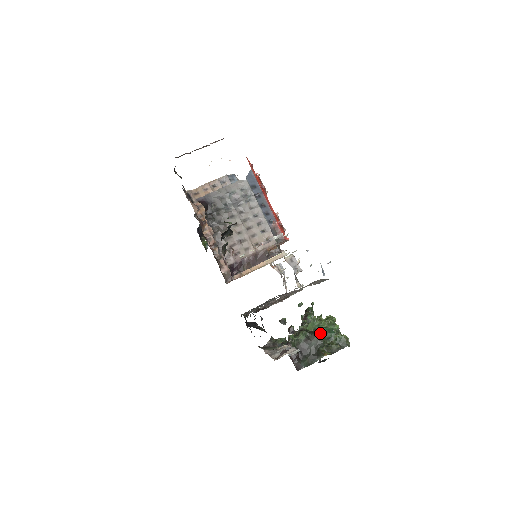
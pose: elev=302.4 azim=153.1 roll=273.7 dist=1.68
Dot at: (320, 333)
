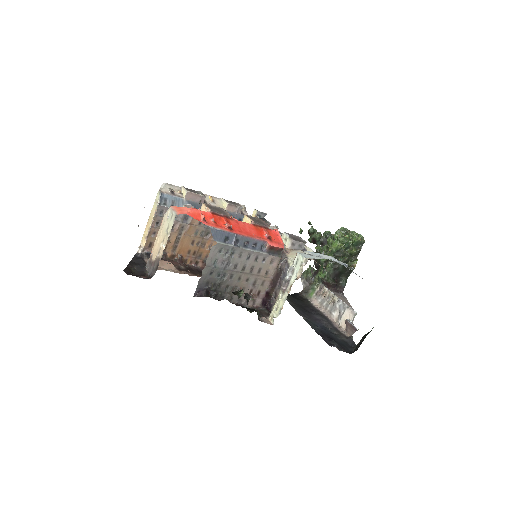
Dot at: (338, 250)
